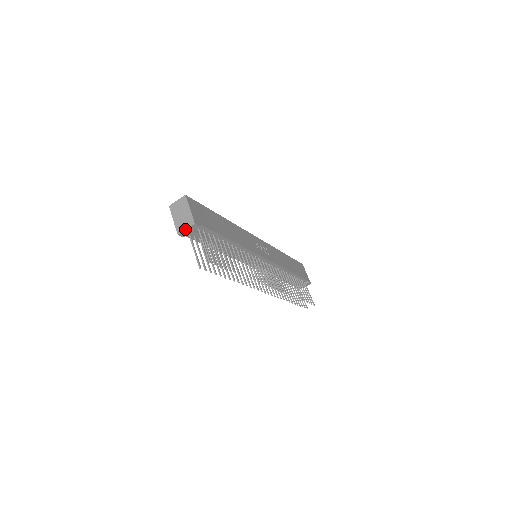
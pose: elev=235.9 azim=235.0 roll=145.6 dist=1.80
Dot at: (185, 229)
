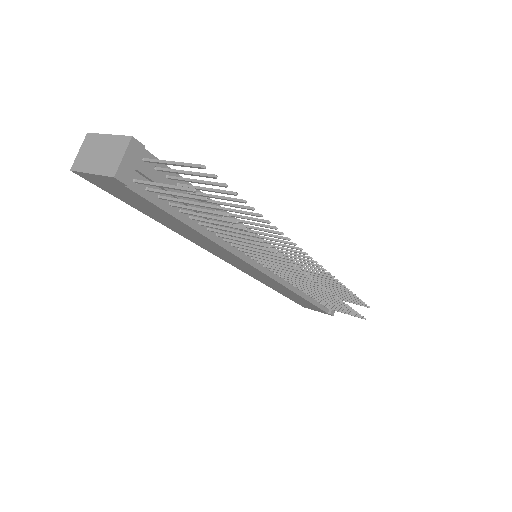
Dot at: (121, 158)
